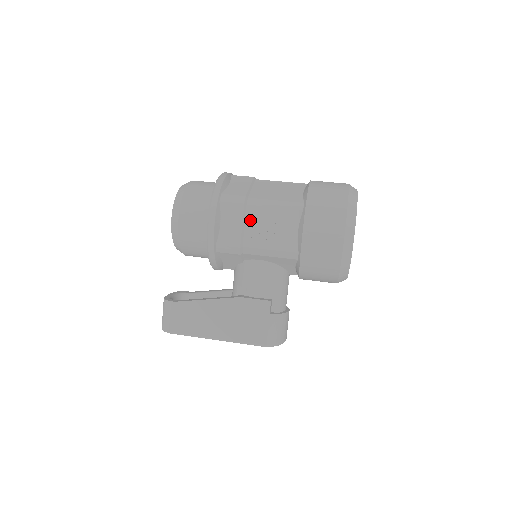
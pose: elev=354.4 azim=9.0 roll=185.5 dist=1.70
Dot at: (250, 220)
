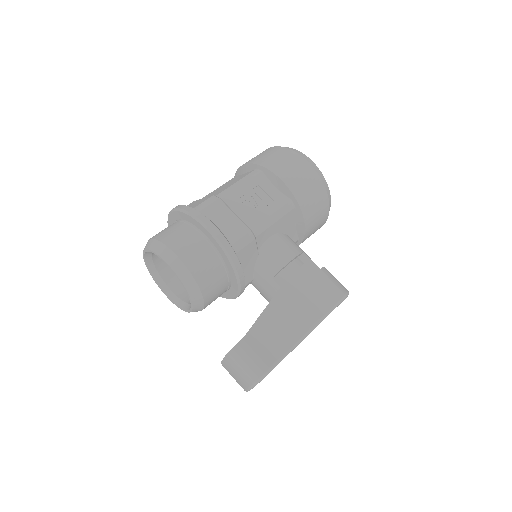
Dot at: (235, 207)
